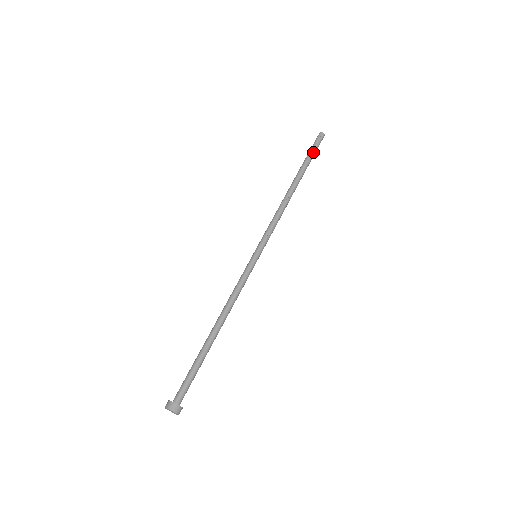
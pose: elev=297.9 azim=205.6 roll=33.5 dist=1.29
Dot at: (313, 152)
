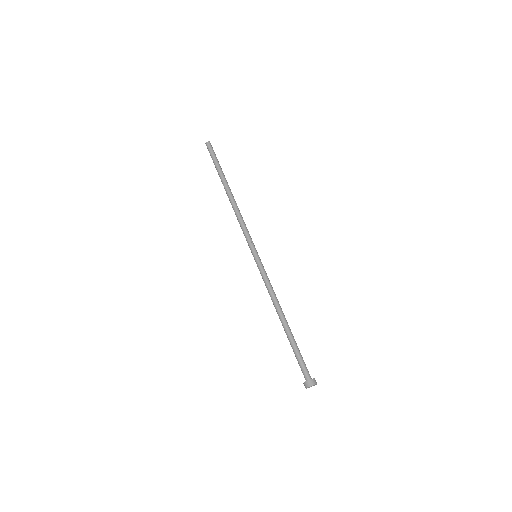
Dot at: occluded
